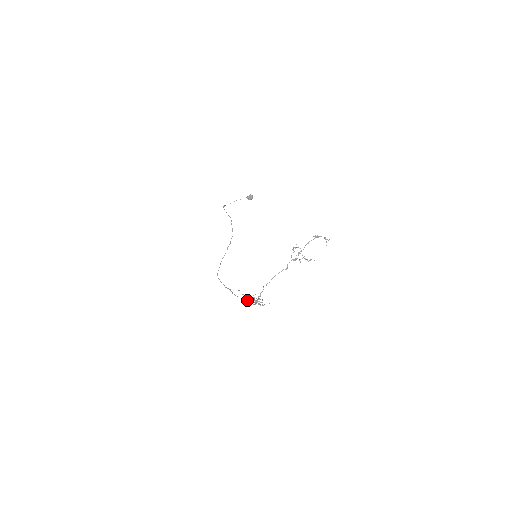
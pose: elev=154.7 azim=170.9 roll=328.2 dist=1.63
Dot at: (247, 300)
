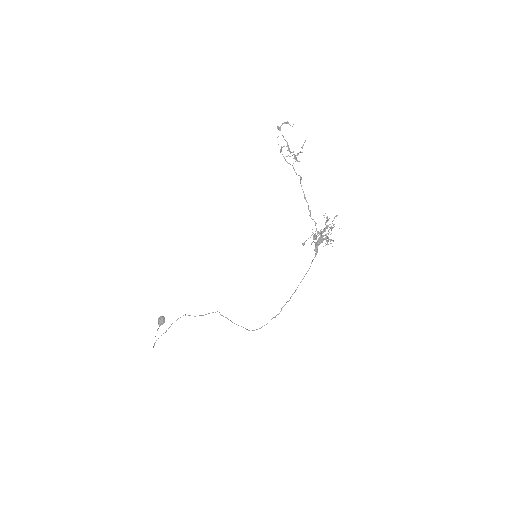
Dot at: (320, 243)
